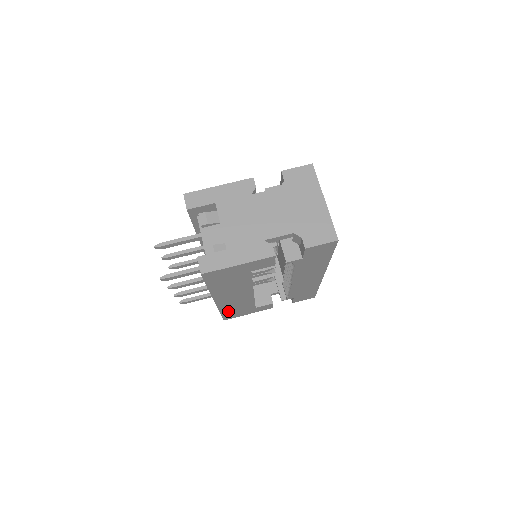
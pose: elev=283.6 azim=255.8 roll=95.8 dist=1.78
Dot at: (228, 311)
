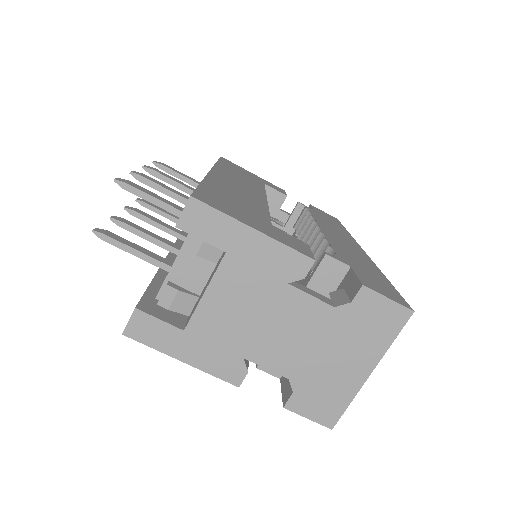
Dot at: occluded
